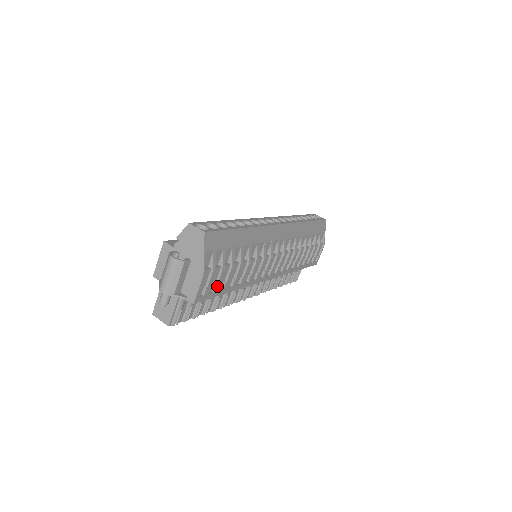
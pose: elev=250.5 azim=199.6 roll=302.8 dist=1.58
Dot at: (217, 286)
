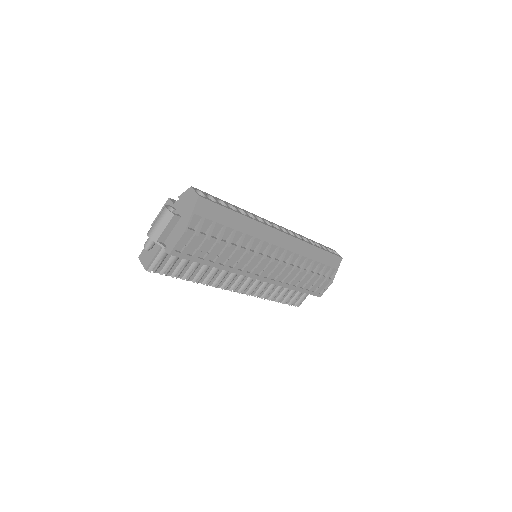
Dot at: (198, 252)
